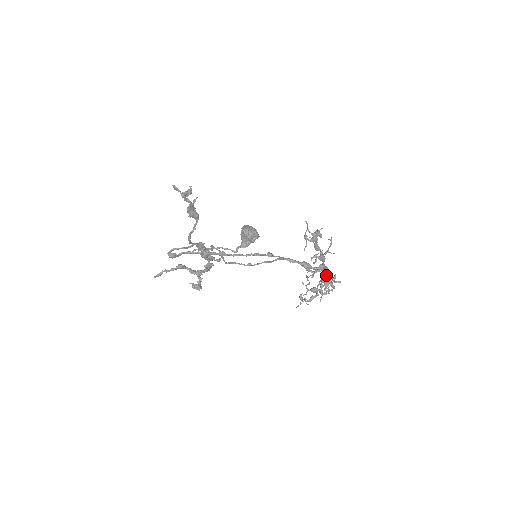
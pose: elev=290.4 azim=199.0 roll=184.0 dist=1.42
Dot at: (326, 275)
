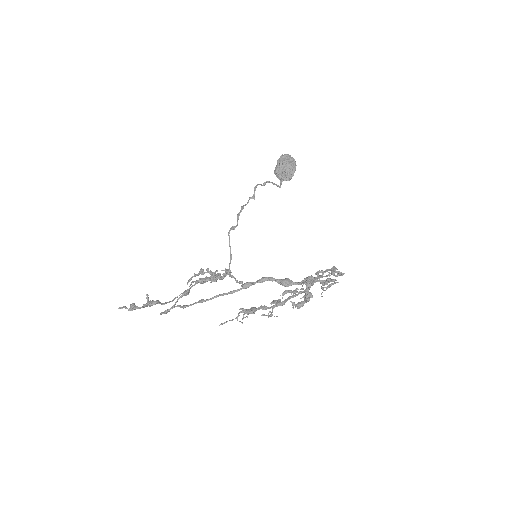
Dot at: (305, 295)
